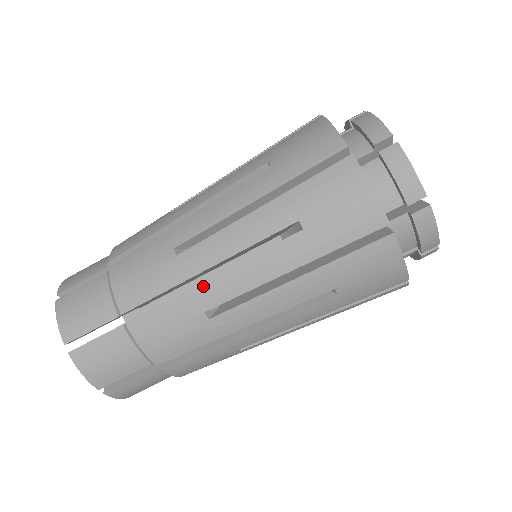
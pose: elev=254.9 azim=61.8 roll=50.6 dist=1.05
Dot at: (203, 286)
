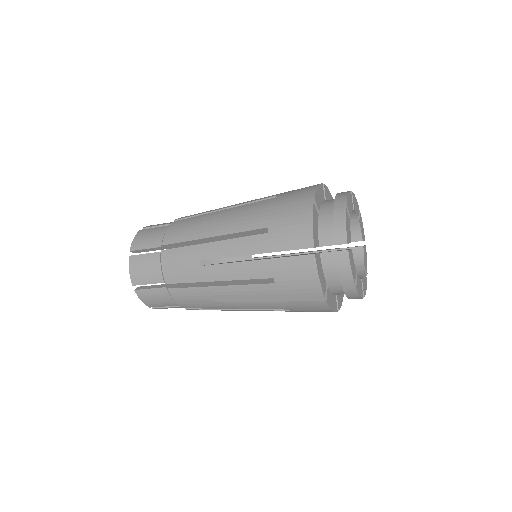
Dot at: (213, 288)
